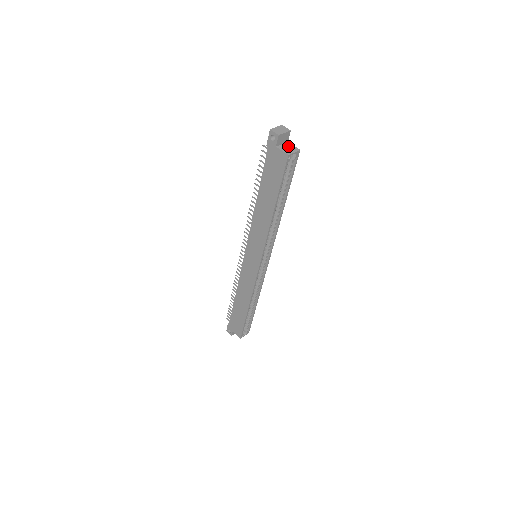
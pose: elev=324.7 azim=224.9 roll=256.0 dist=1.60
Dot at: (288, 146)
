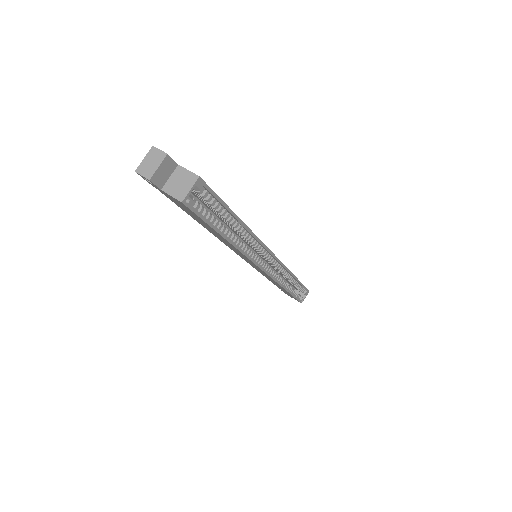
Dot at: (179, 177)
